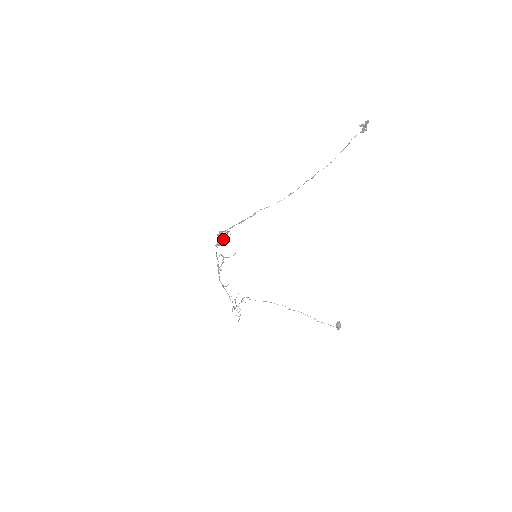
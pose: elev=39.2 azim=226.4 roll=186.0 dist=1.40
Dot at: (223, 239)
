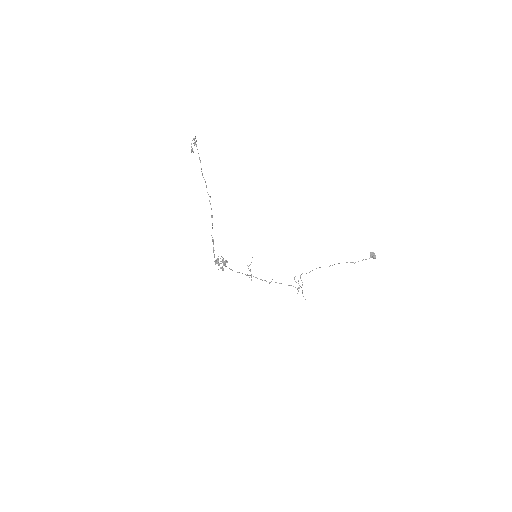
Dot at: occluded
